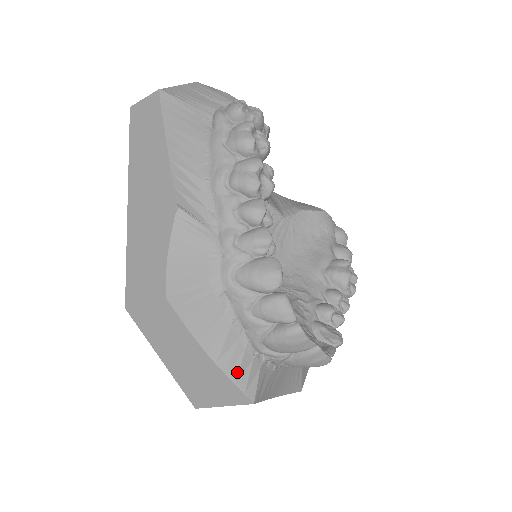
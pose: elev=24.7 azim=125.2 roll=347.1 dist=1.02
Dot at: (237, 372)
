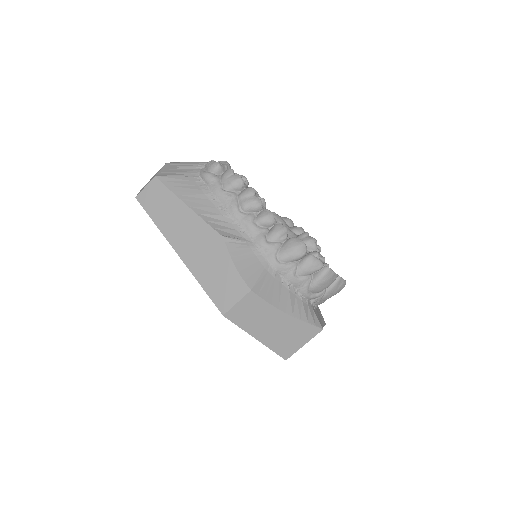
Dot at: (305, 316)
